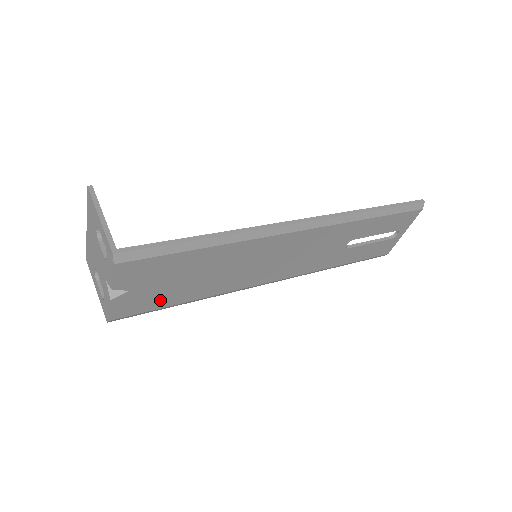
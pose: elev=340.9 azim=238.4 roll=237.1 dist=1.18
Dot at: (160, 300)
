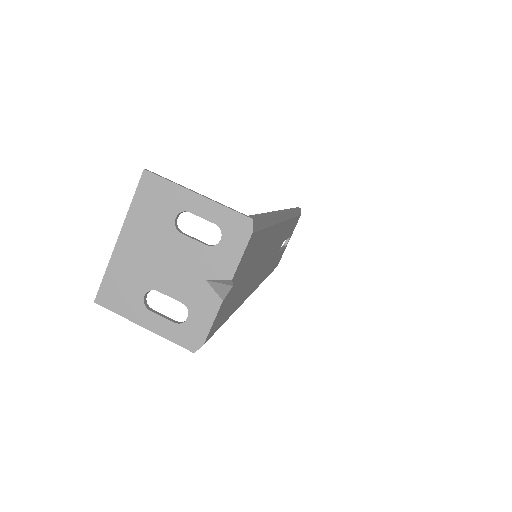
Dot at: (229, 309)
